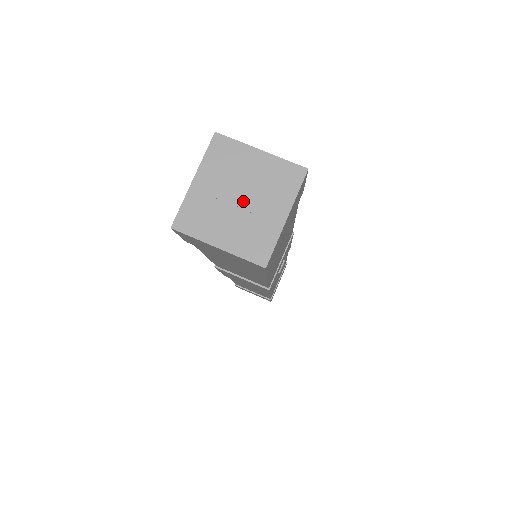
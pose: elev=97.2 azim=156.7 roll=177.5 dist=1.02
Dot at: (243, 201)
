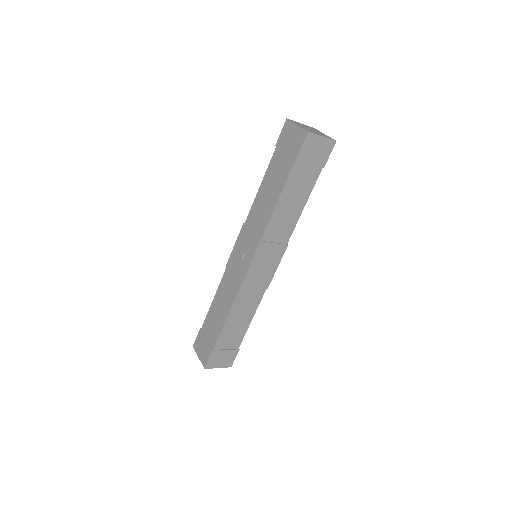
Dot at: (313, 130)
